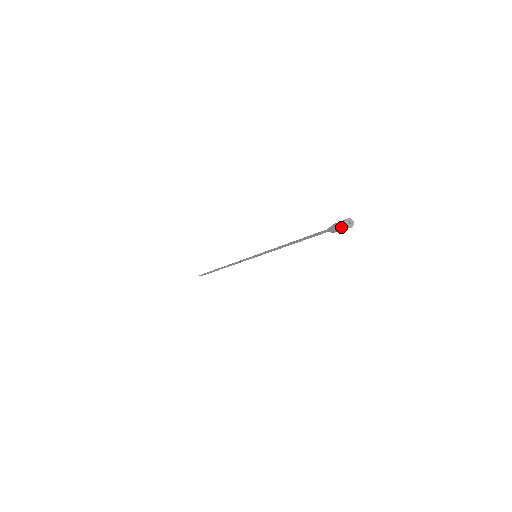
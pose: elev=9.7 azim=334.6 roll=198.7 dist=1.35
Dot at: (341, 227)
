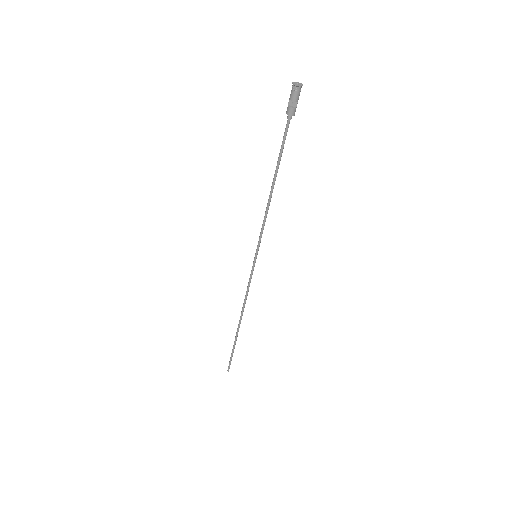
Dot at: (292, 94)
